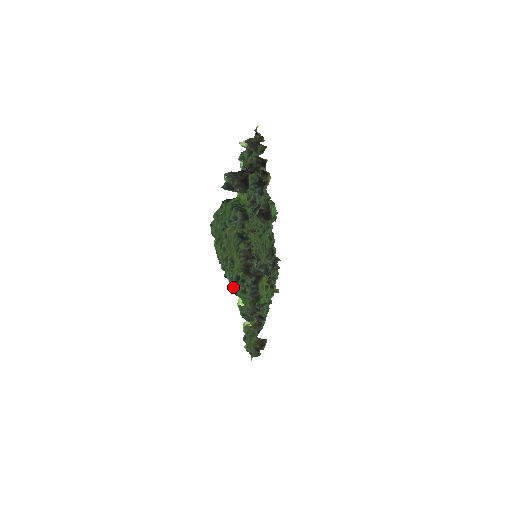
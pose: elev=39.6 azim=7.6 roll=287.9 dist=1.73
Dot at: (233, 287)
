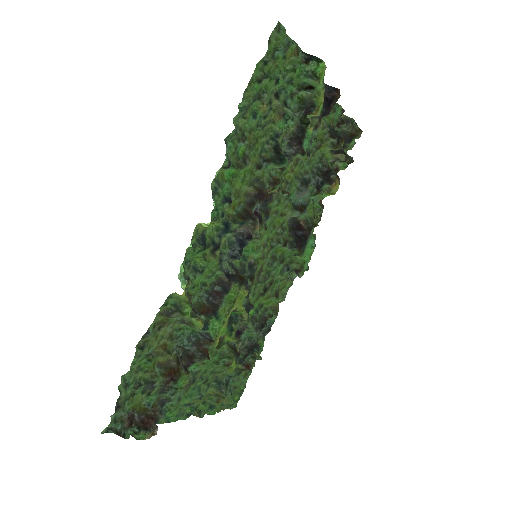
Dot at: (217, 185)
